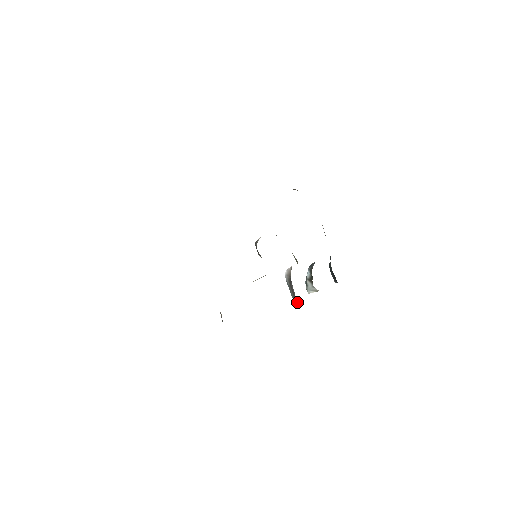
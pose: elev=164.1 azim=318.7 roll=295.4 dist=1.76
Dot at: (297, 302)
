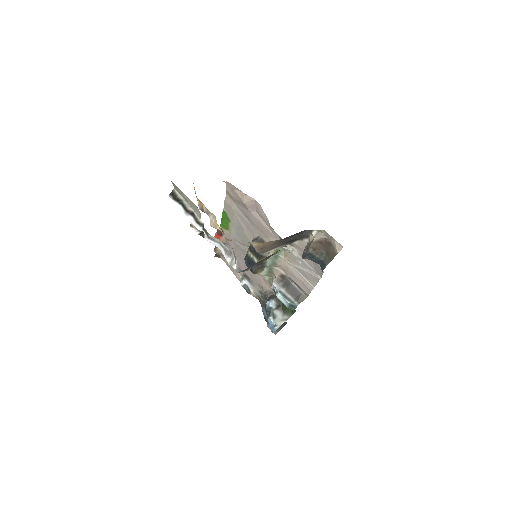
Dot at: (306, 296)
